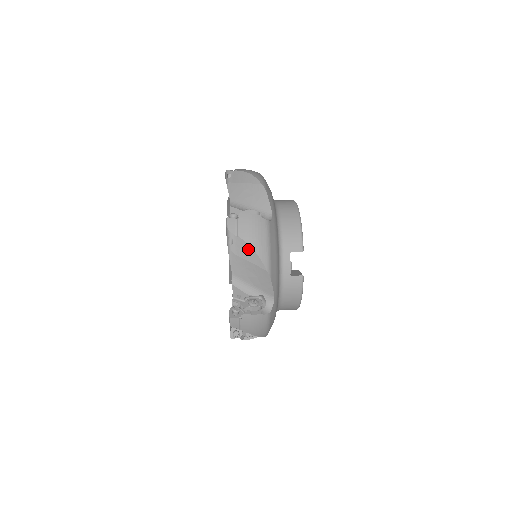
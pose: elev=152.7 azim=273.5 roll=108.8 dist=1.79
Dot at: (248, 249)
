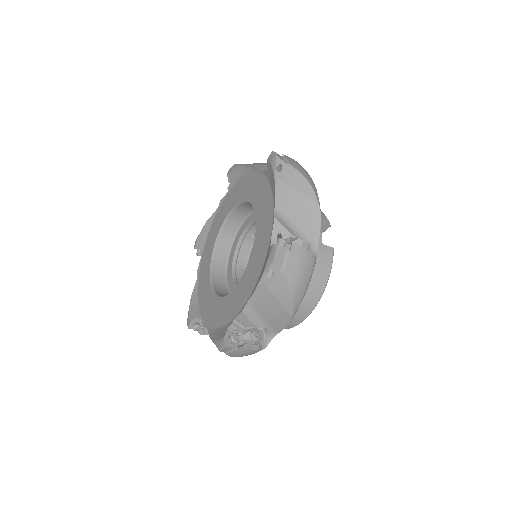
Dot at: (300, 178)
